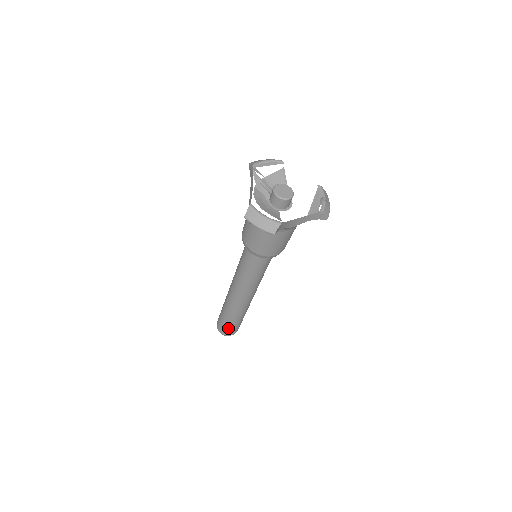
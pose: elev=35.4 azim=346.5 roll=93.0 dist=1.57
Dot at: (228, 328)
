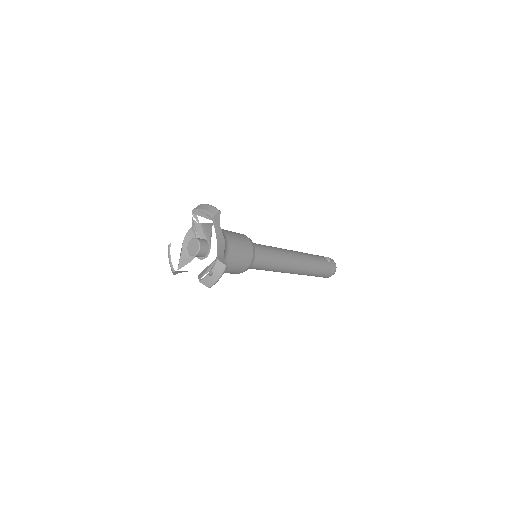
Dot at: occluded
